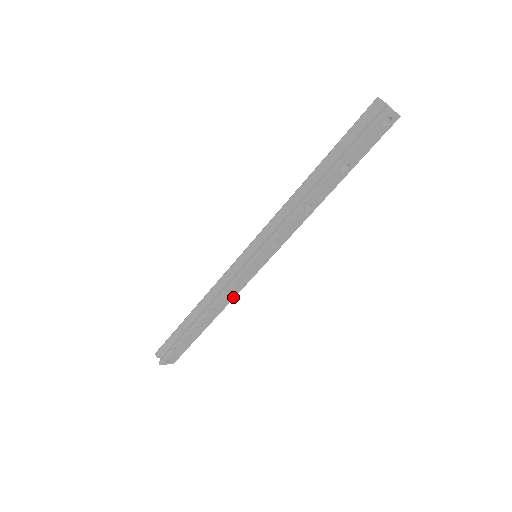
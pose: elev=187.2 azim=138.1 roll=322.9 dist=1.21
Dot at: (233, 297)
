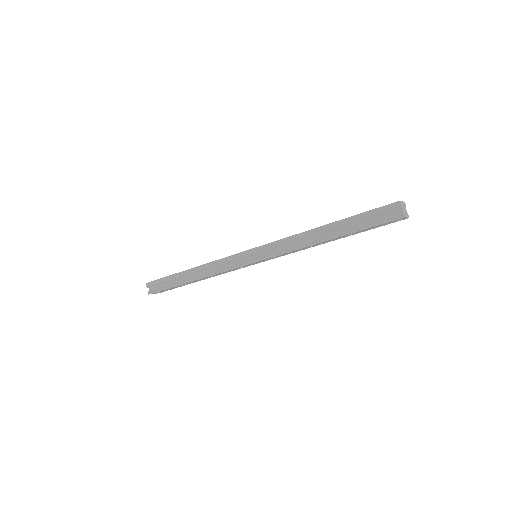
Dot at: (226, 272)
